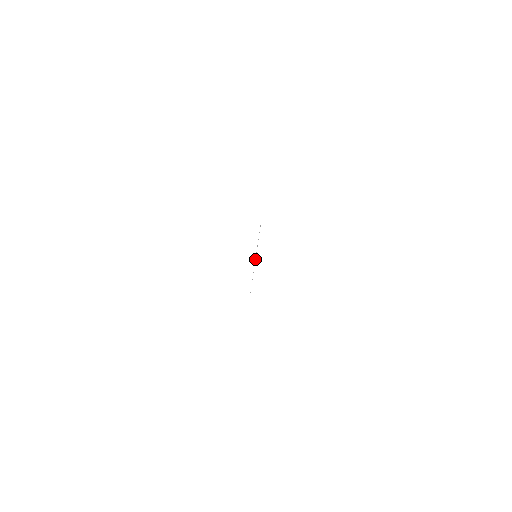
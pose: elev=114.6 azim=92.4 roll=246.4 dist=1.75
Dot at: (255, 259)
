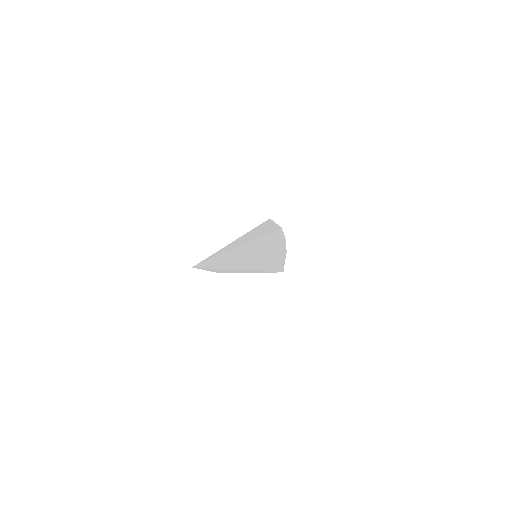
Dot at: (244, 248)
